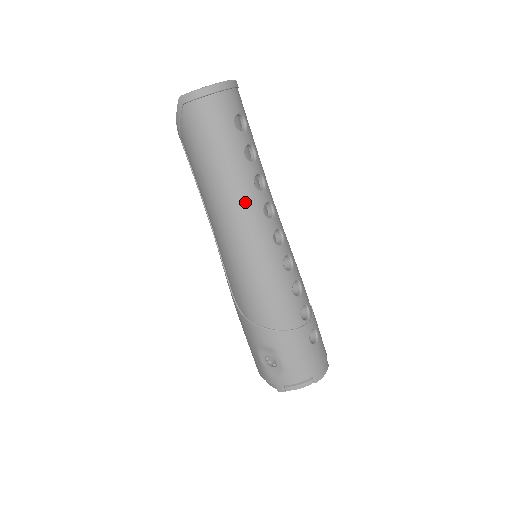
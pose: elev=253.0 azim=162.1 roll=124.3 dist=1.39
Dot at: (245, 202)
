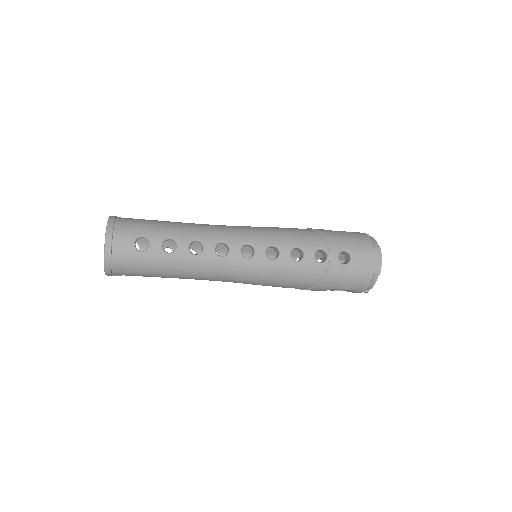
Dot at: (205, 269)
